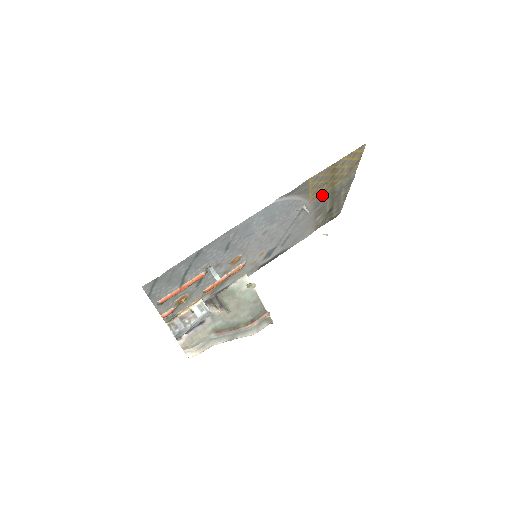
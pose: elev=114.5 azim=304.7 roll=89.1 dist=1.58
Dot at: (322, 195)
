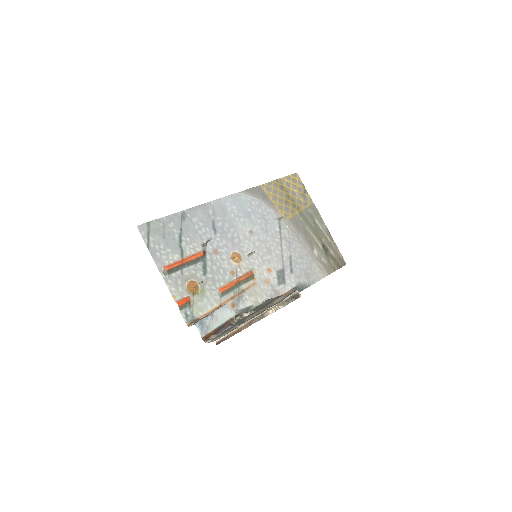
Dot at: (294, 217)
